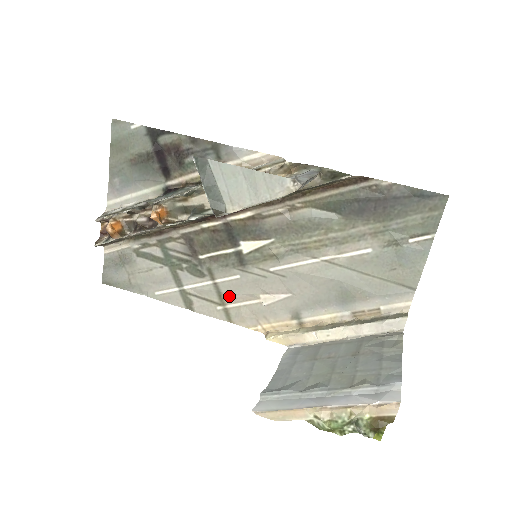
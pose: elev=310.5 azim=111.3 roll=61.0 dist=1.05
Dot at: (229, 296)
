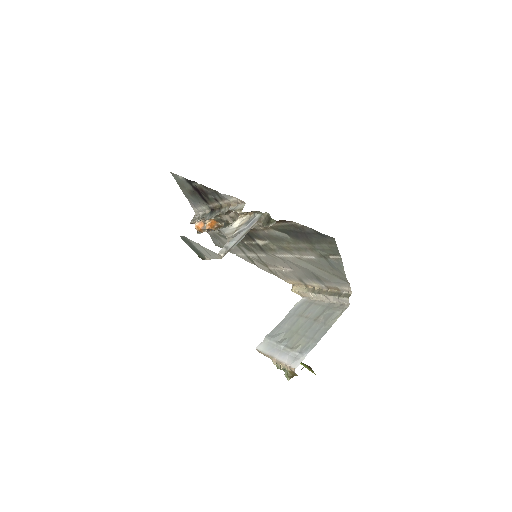
Dot at: (267, 264)
